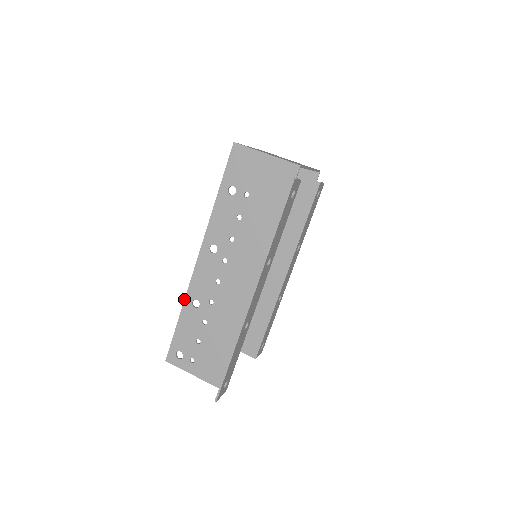
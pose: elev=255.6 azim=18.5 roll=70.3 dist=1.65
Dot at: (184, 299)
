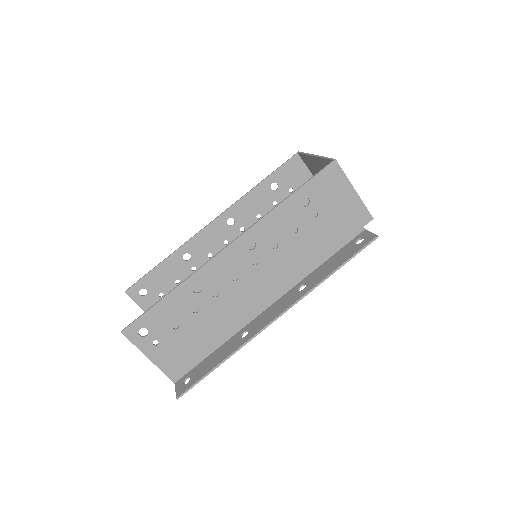
Dot at: (187, 278)
